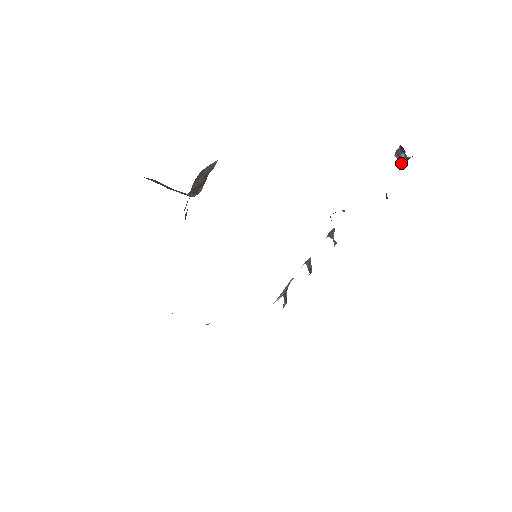
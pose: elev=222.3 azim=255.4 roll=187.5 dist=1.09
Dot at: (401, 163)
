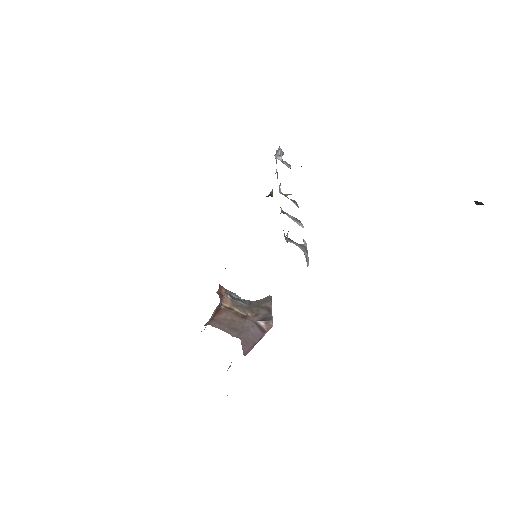
Dot at: (281, 161)
